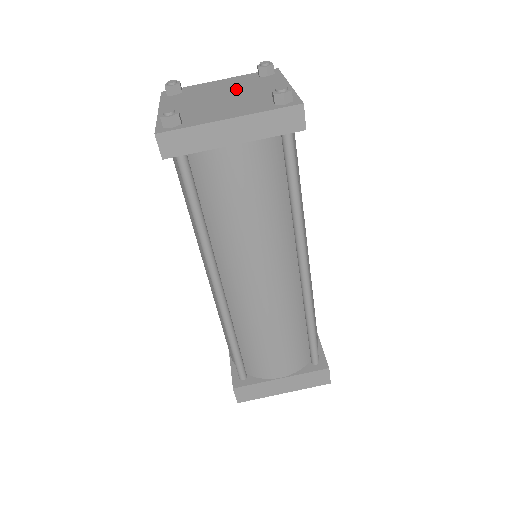
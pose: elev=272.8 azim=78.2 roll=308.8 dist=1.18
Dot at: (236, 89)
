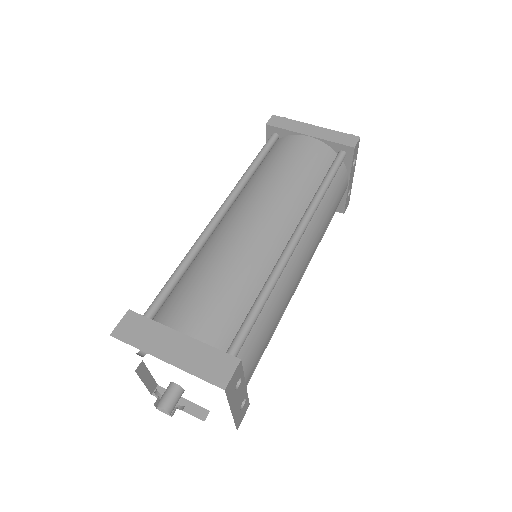
Dot at: occluded
